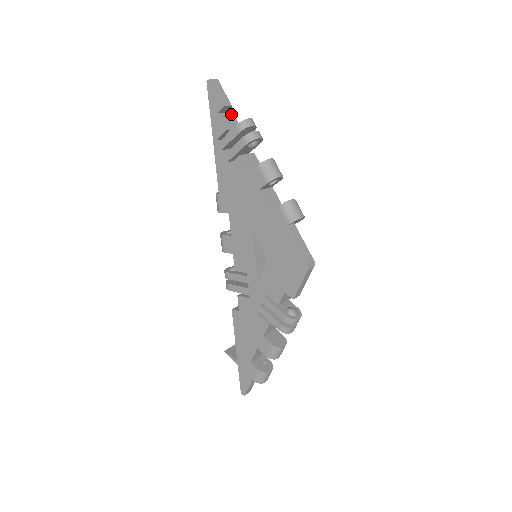
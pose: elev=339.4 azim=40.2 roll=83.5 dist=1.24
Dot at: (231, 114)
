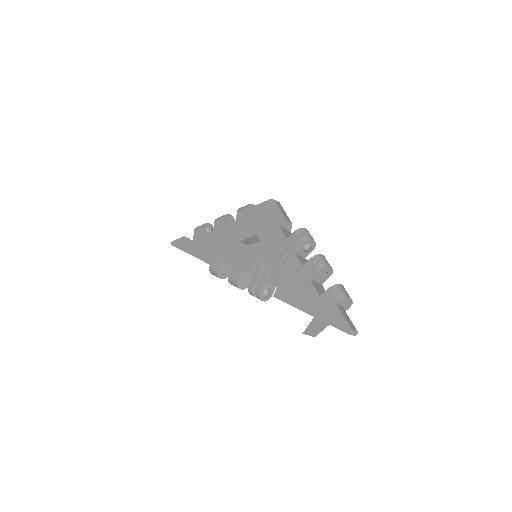
Dot at: occluded
